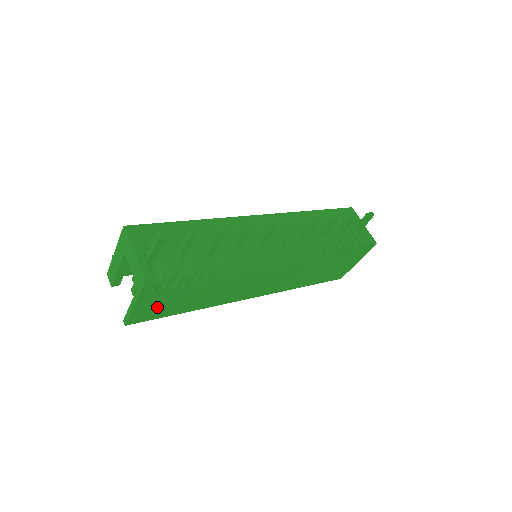
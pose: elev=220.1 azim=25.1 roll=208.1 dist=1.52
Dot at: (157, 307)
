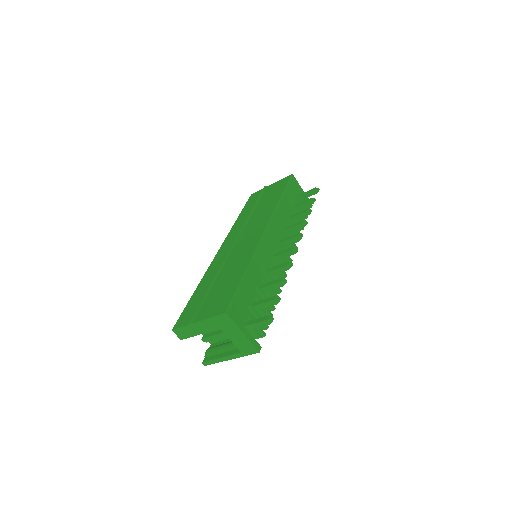
Dot at: occluded
